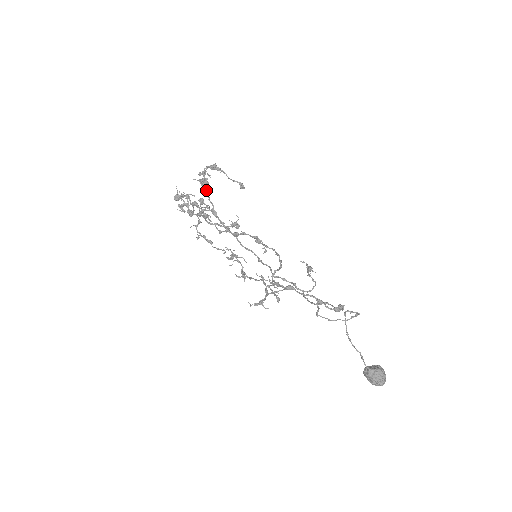
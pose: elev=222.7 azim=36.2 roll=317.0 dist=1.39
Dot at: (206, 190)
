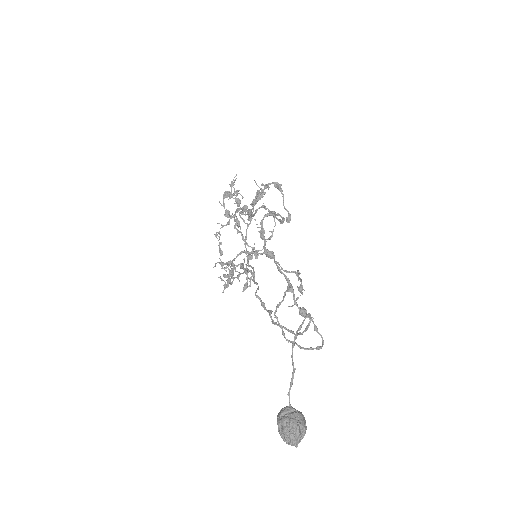
Dot at: (256, 201)
